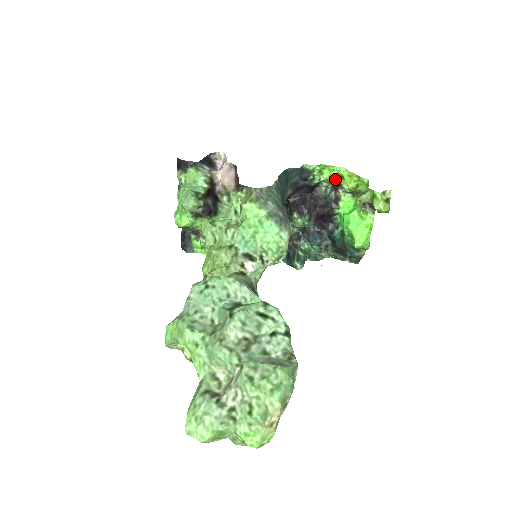
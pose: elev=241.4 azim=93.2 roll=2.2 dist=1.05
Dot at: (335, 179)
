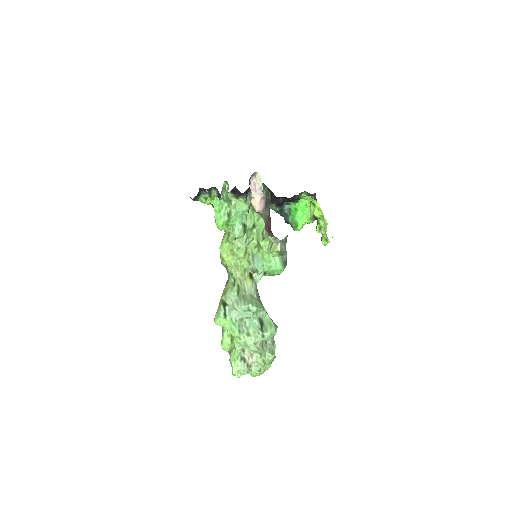
Dot at: occluded
